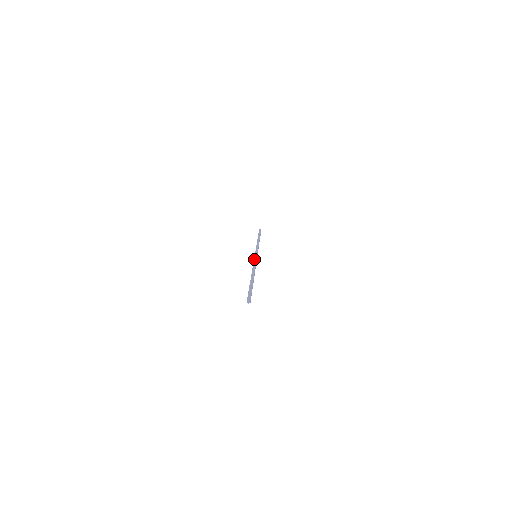
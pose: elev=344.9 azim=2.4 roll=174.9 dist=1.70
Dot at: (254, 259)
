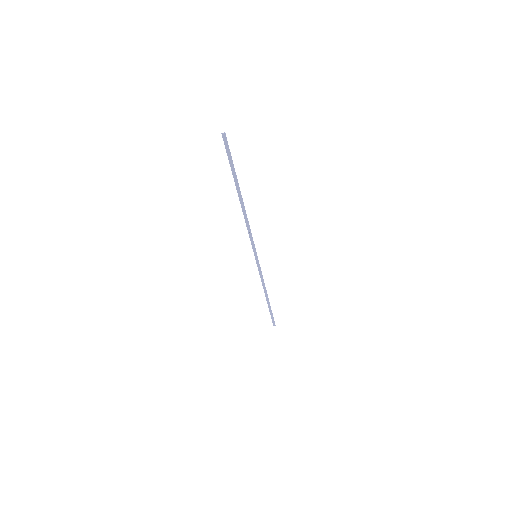
Dot at: (252, 245)
